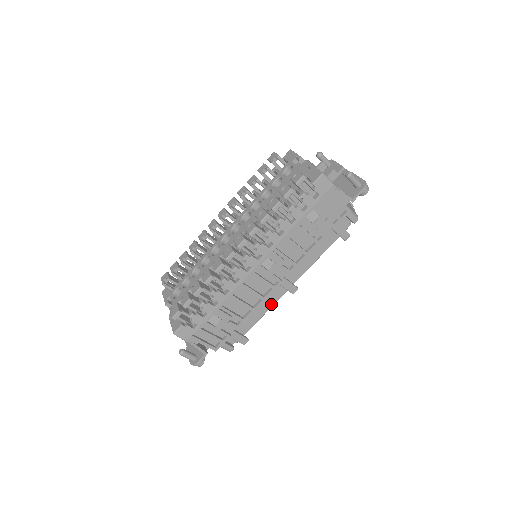
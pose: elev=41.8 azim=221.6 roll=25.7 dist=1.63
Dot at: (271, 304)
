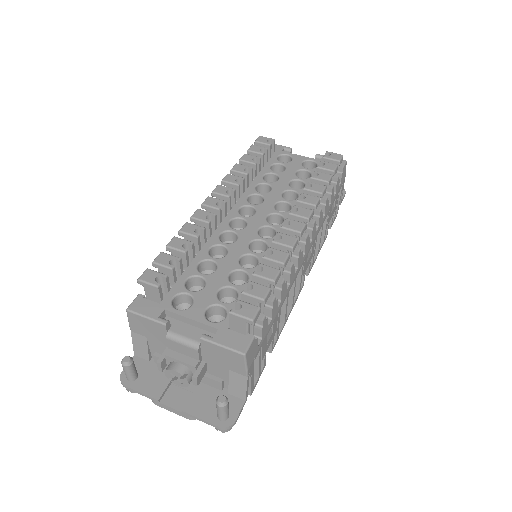
Dot at: occluded
